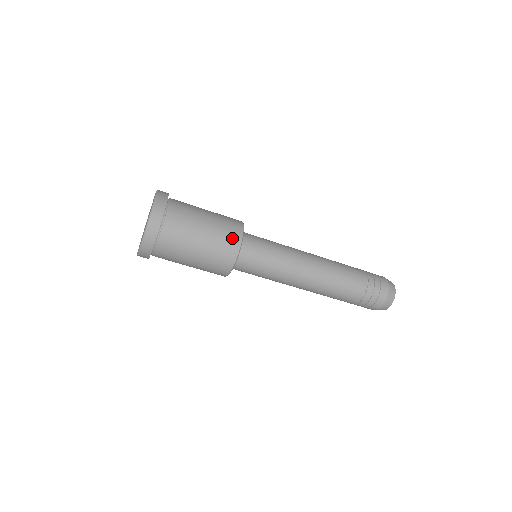
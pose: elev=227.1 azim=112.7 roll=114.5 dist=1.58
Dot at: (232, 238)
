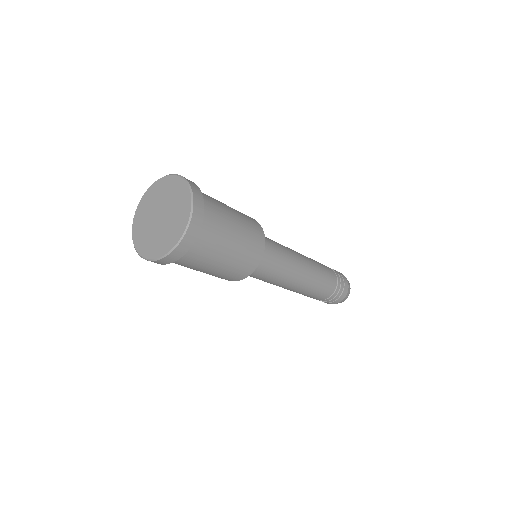
Dot at: (239, 274)
